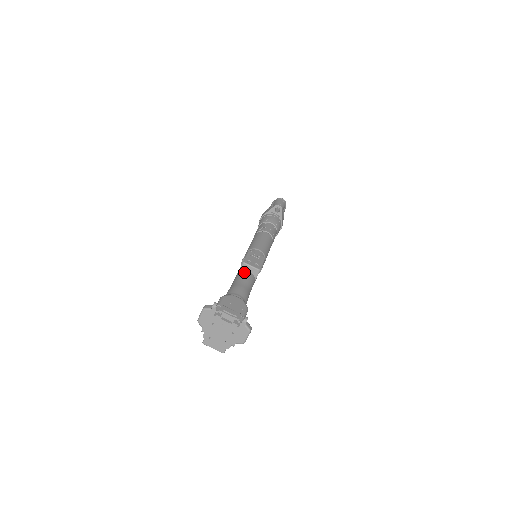
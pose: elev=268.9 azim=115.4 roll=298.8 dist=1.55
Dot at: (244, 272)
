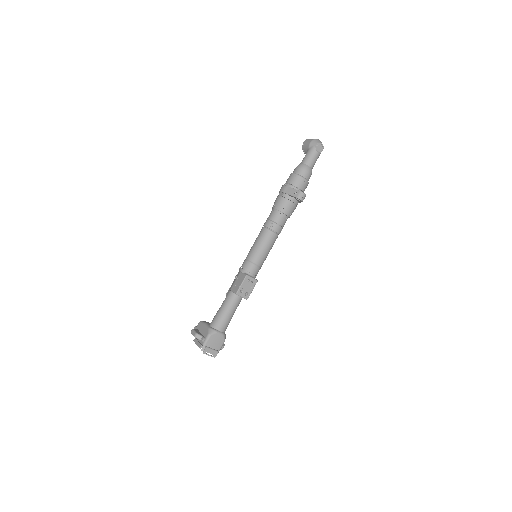
Dot at: (235, 298)
